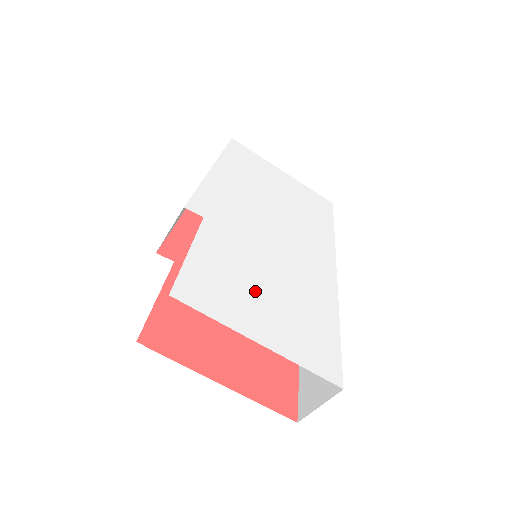
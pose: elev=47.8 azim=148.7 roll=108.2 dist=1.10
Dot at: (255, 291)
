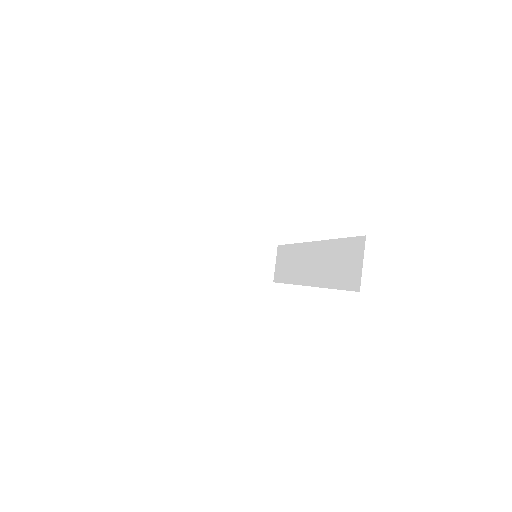
Dot at: occluded
